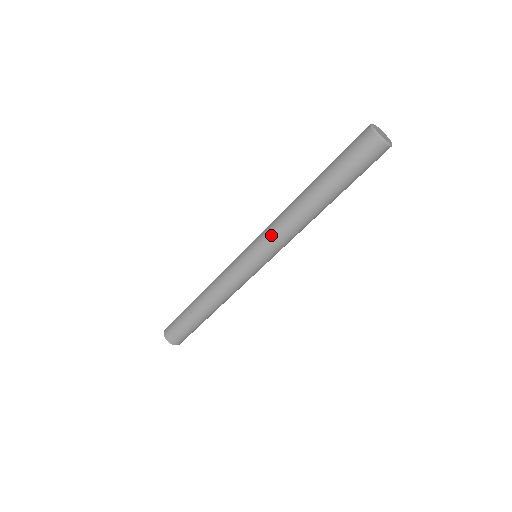
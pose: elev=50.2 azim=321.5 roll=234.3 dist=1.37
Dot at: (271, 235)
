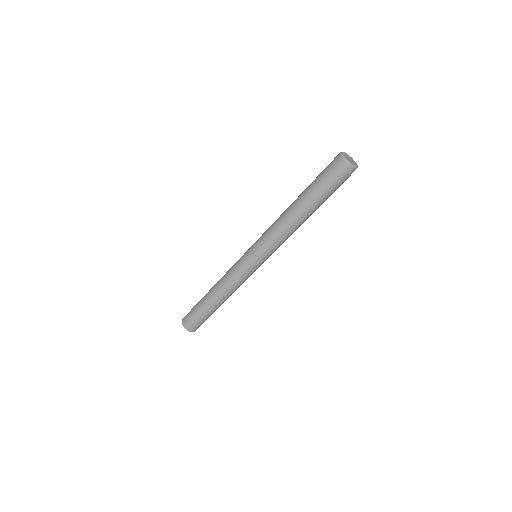
Dot at: (265, 231)
